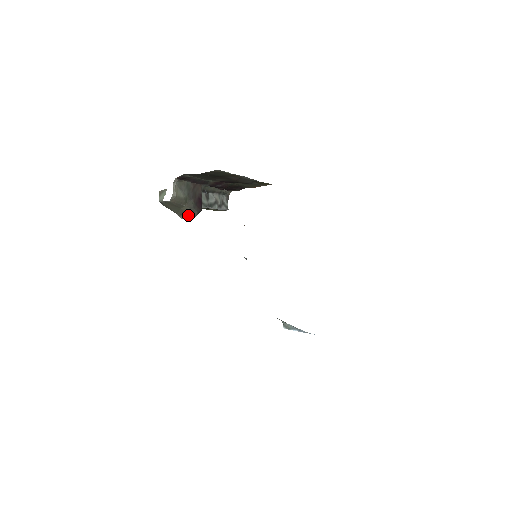
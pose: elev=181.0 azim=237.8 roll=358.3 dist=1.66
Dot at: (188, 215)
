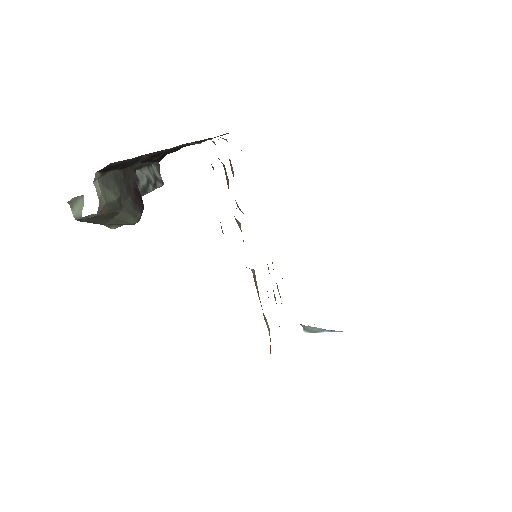
Dot at: (127, 223)
